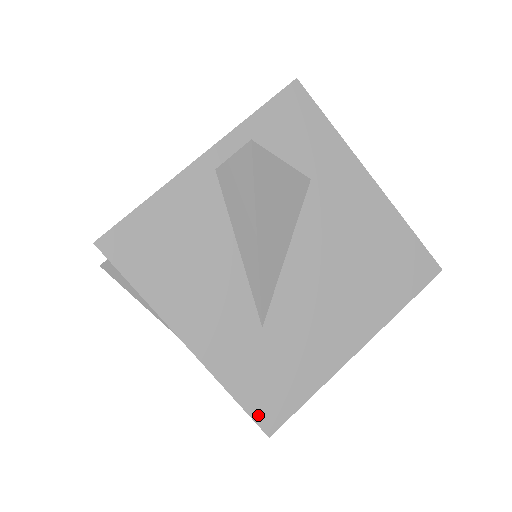
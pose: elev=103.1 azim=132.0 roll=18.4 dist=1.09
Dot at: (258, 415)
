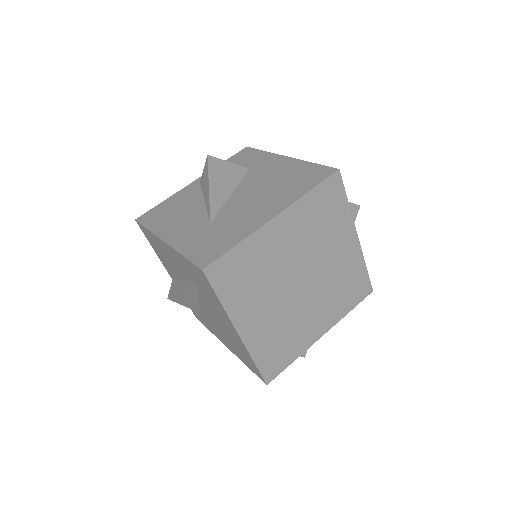
Dot at: (198, 261)
